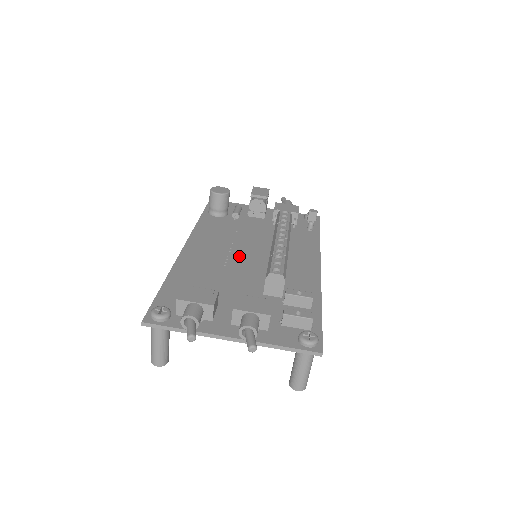
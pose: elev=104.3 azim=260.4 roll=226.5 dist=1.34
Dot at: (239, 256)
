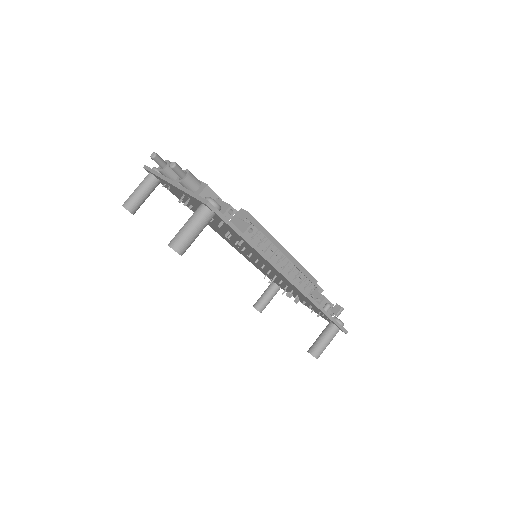
Dot at: occluded
